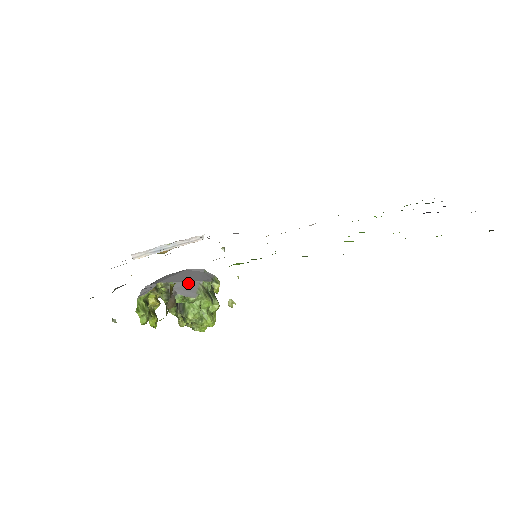
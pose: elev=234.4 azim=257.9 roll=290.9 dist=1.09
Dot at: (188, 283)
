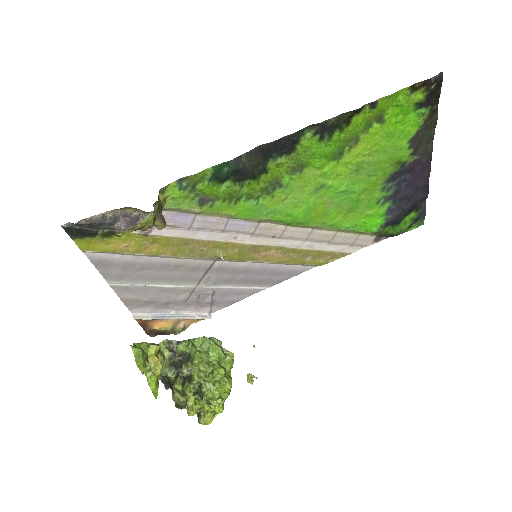
Dot at: occluded
